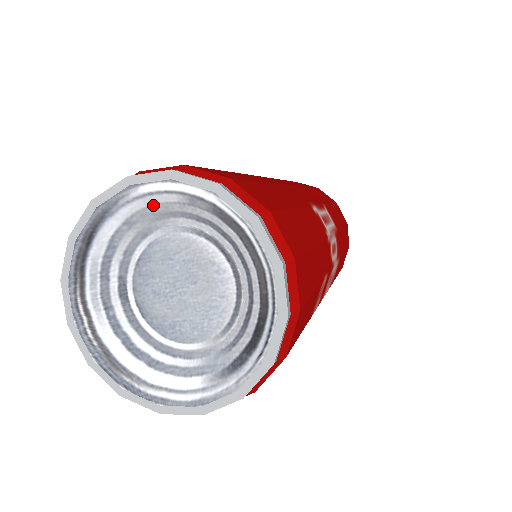
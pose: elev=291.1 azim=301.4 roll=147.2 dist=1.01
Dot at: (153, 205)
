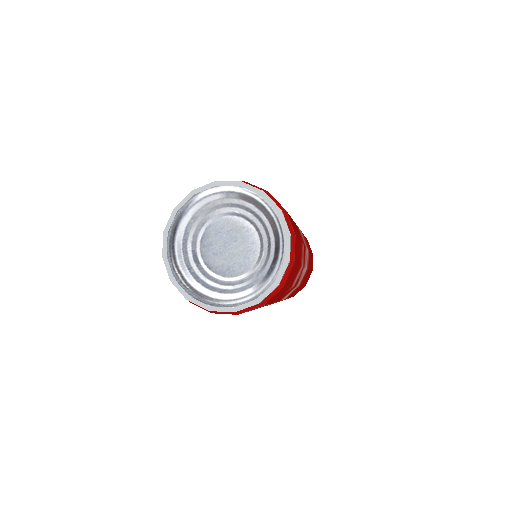
Dot at: (206, 204)
